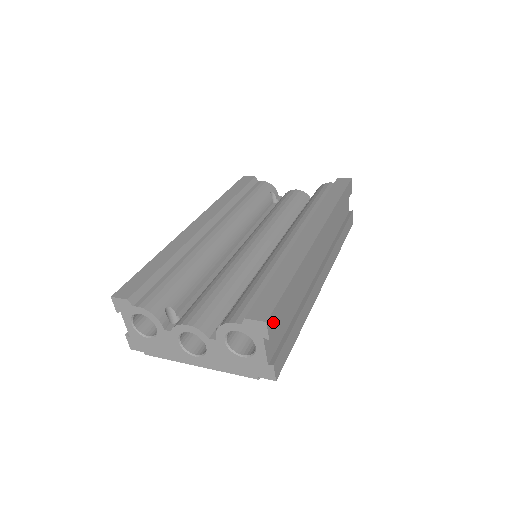
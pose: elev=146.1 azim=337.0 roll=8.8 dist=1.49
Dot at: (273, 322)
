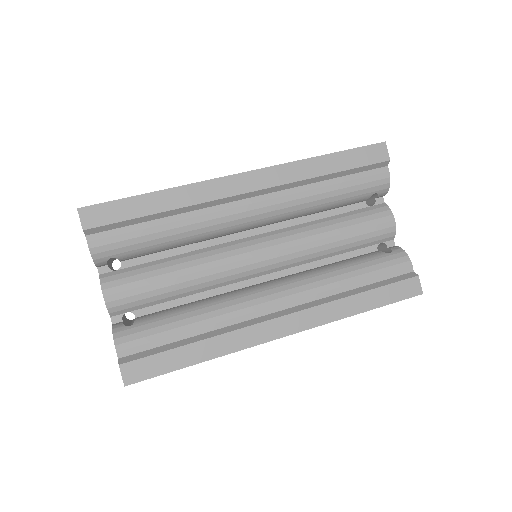
Dot at: occluded
